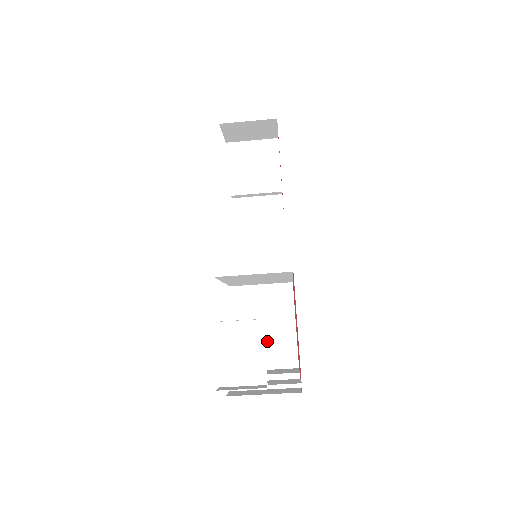
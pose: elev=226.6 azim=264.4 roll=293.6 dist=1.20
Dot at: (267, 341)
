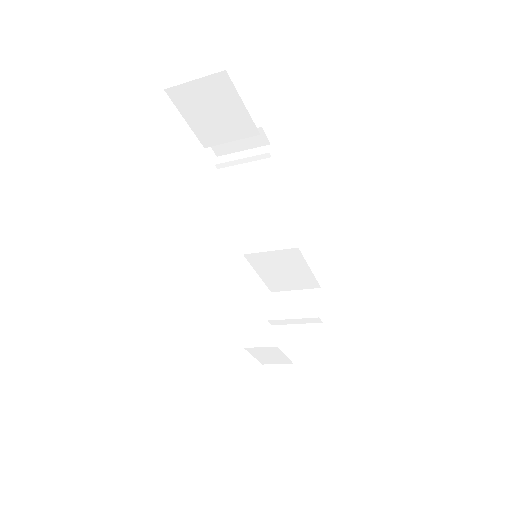
Dot at: (290, 278)
